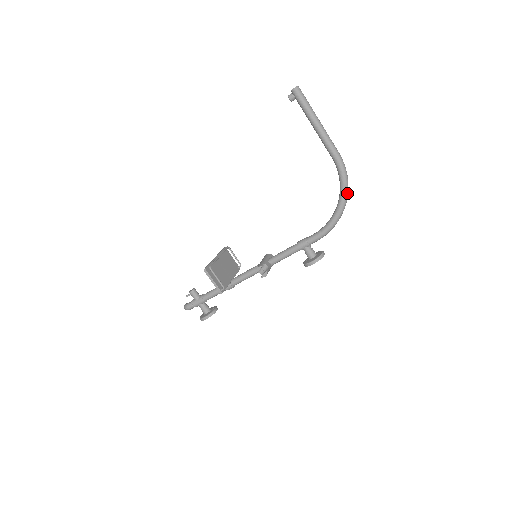
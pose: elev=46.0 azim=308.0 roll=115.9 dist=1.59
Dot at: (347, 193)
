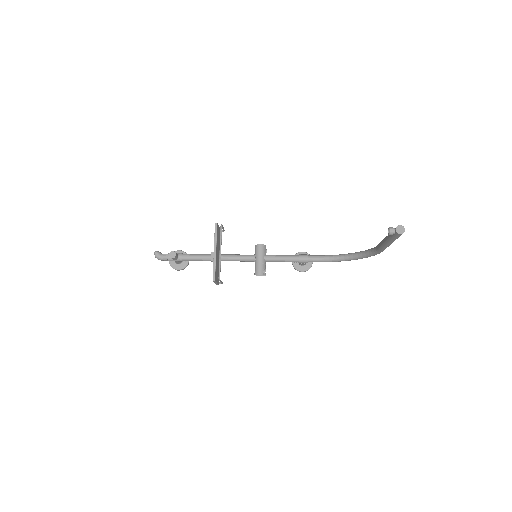
Dot at: occluded
